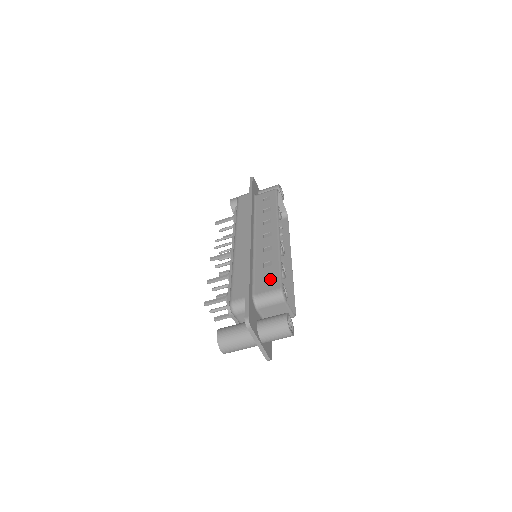
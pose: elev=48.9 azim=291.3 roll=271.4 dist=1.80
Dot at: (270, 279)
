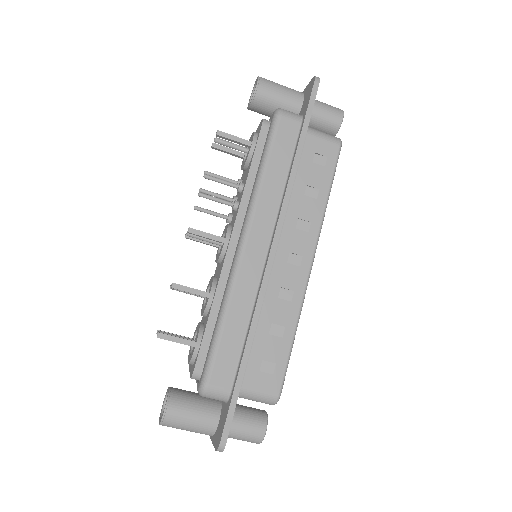
Dot at: (271, 366)
